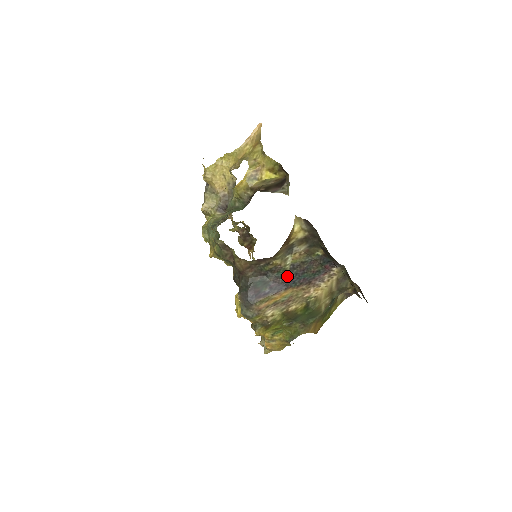
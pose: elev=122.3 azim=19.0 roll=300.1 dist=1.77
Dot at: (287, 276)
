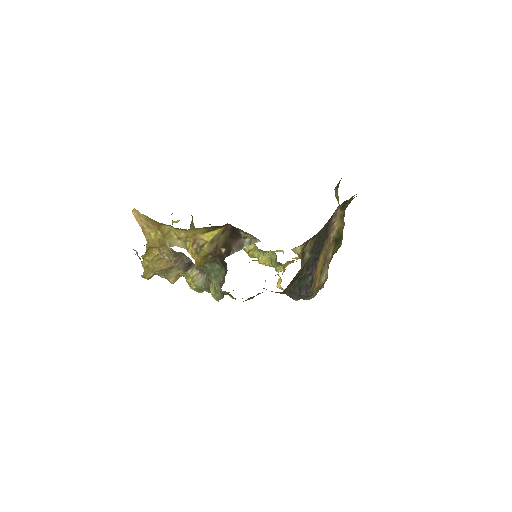
Dot at: (312, 258)
